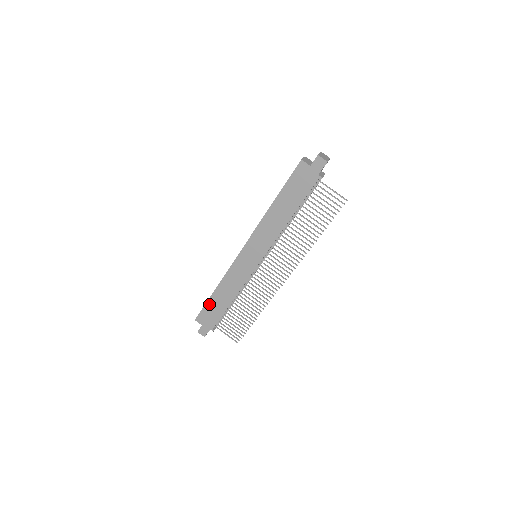
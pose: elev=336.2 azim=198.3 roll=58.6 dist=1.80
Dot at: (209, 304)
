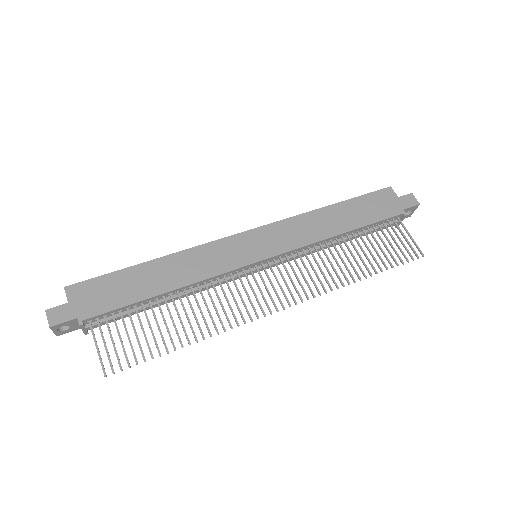
Dot at: (121, 275)
